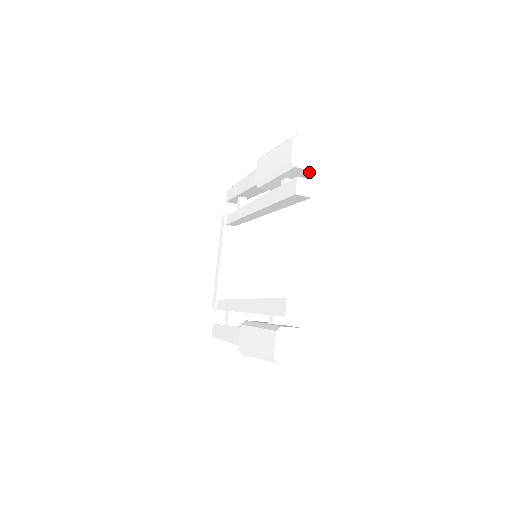
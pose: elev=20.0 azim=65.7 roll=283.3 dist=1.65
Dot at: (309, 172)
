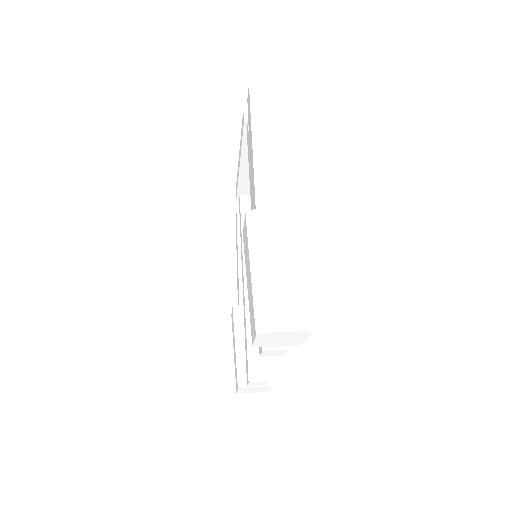
Dot at: occluded
